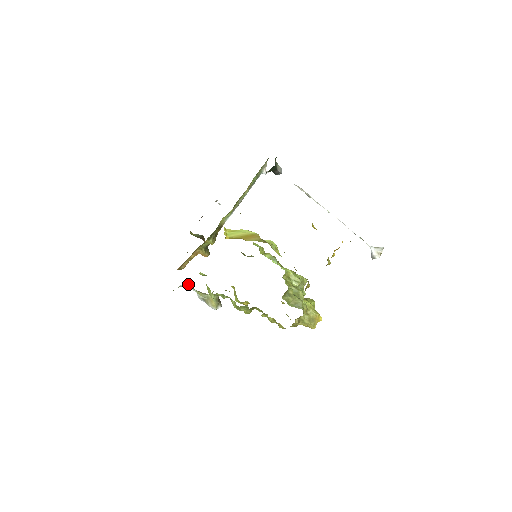
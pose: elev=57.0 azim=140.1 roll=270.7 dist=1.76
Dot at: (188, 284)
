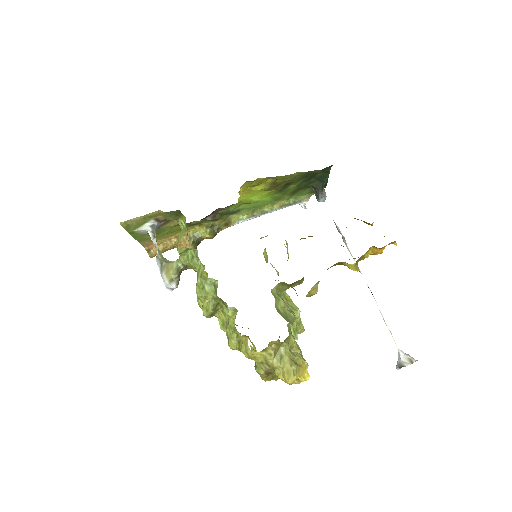
Dot at: occluded
